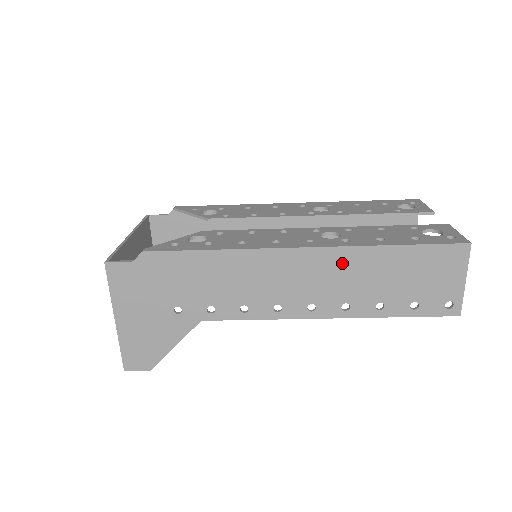
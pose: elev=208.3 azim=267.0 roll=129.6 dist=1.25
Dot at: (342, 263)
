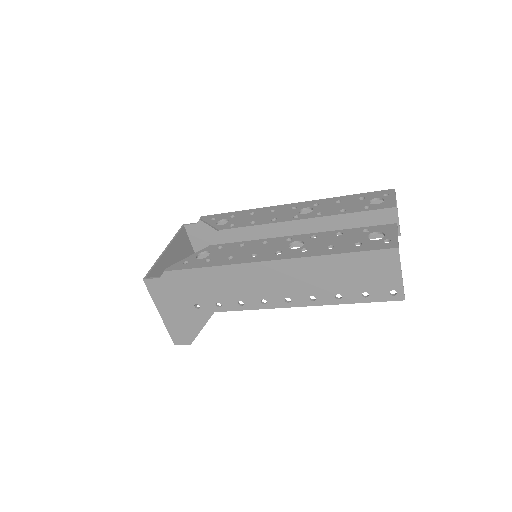
Dot at: (301, 269)
